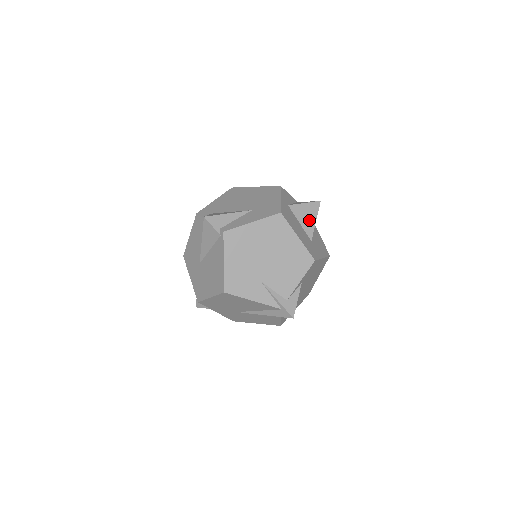
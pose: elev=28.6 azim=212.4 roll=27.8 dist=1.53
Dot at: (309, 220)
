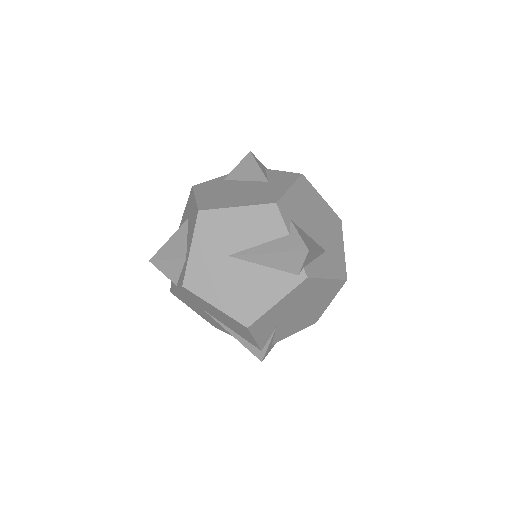
Dot at: occluded
